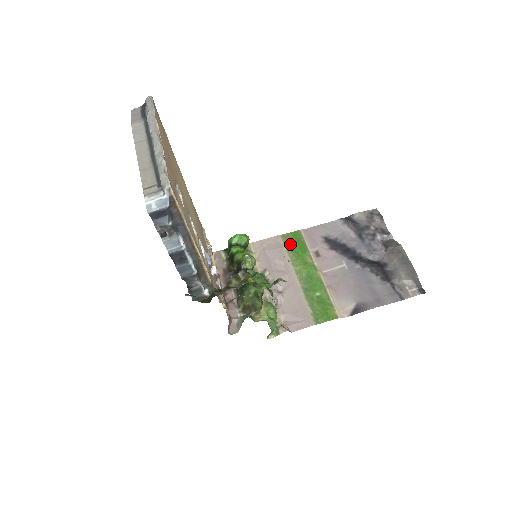
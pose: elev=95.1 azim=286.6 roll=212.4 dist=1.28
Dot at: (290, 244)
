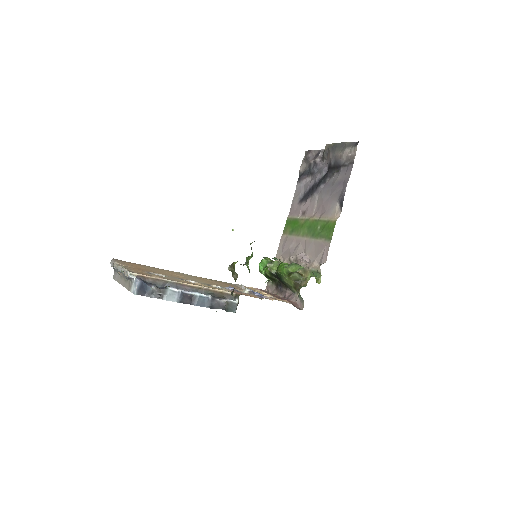
Dot at: (289, 230)
